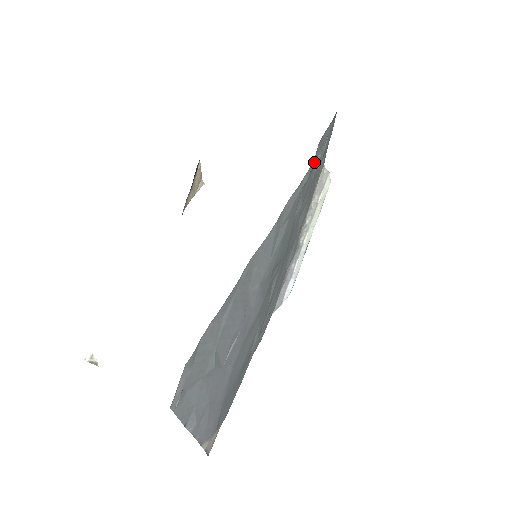
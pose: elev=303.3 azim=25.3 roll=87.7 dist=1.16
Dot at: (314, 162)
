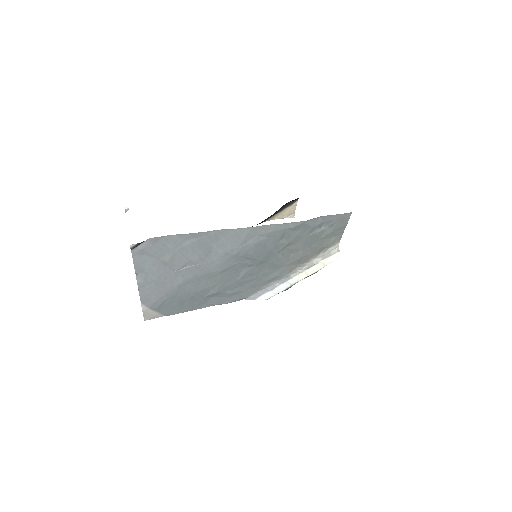
Dot at: (308, 223)
